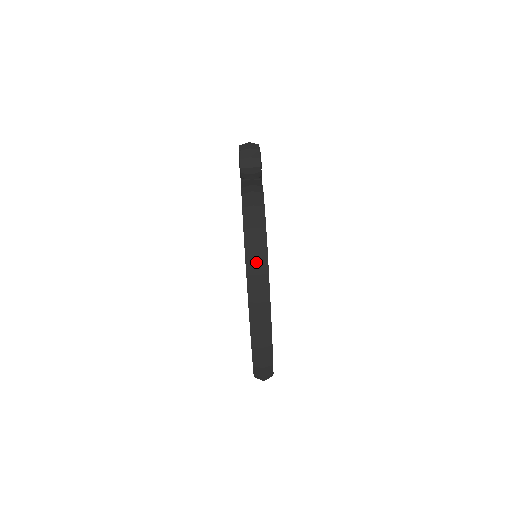
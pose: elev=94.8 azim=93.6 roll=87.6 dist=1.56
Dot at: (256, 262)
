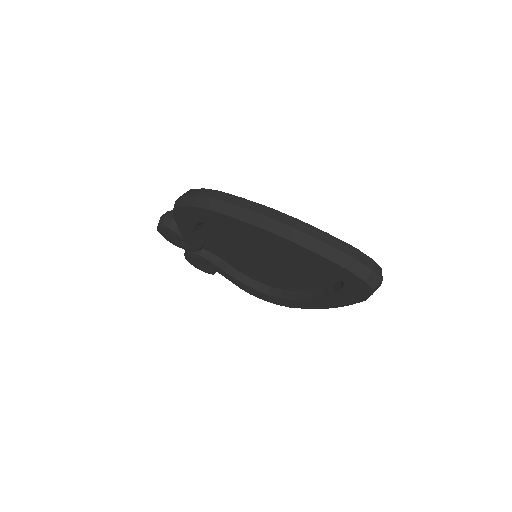
Dot at: (224, 202)
